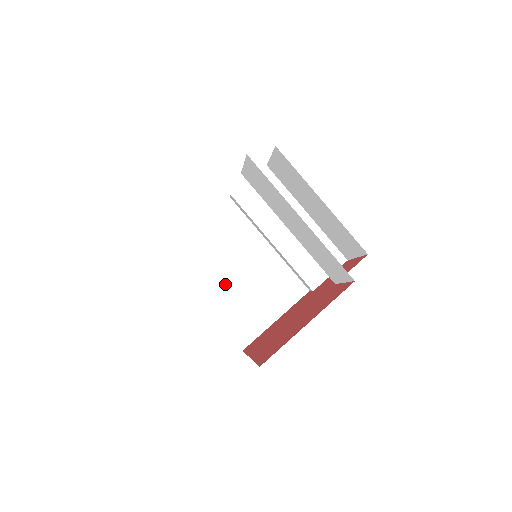
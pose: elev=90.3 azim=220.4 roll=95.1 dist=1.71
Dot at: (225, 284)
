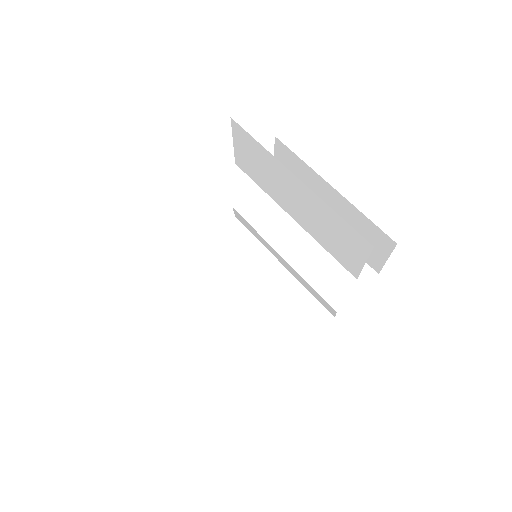
Dot at: (228, 311)
